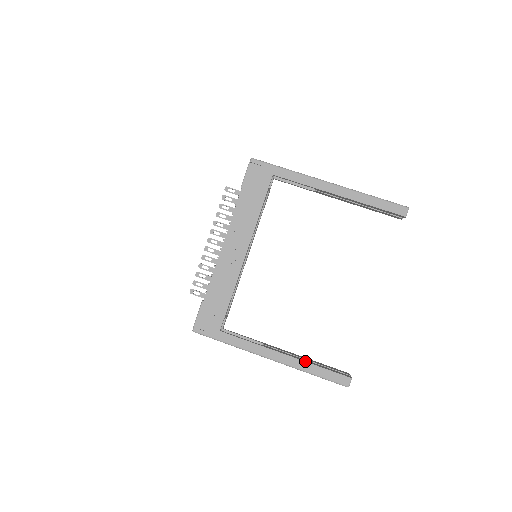
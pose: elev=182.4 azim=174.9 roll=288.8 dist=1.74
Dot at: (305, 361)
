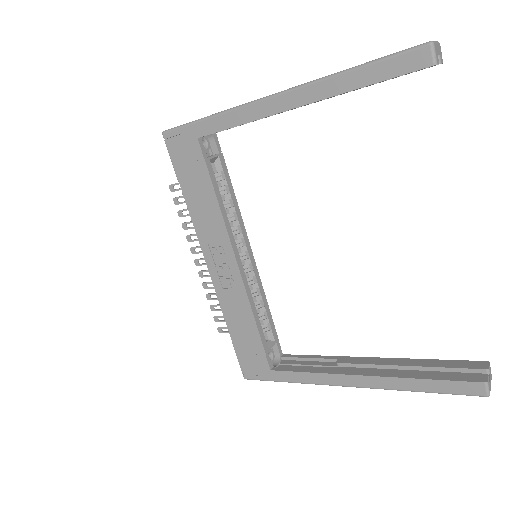
Dot at: (397, 377)
